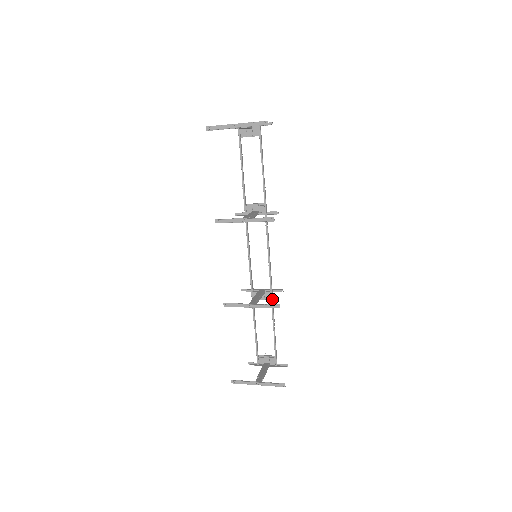
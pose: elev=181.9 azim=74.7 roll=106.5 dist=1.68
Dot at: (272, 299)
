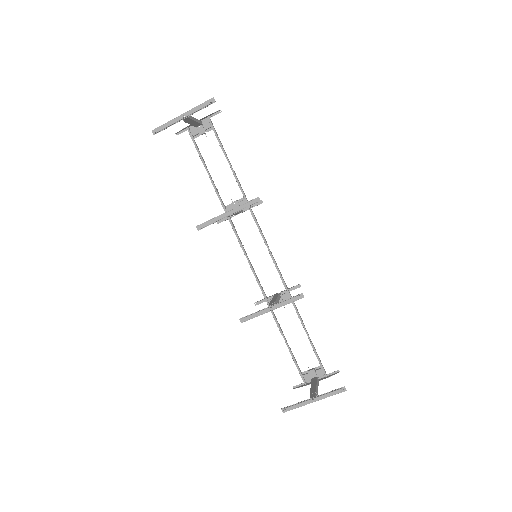
Dot at: occluded
